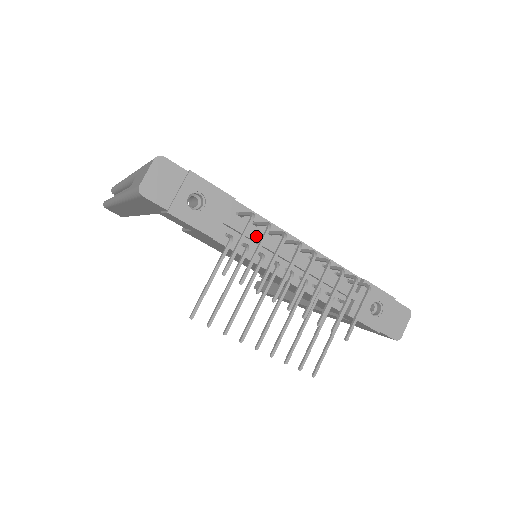
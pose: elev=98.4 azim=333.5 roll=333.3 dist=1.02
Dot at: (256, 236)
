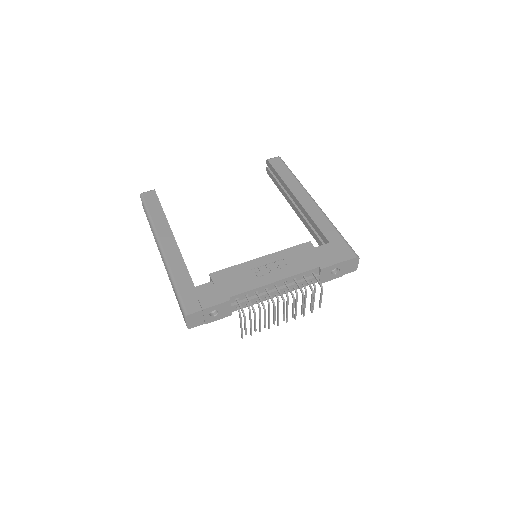
Dot at: (251, 301)
